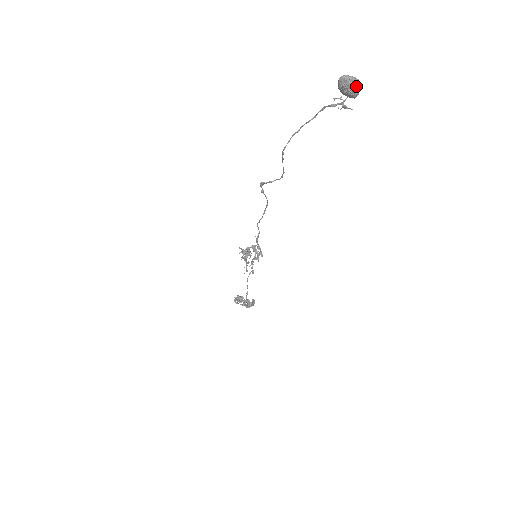
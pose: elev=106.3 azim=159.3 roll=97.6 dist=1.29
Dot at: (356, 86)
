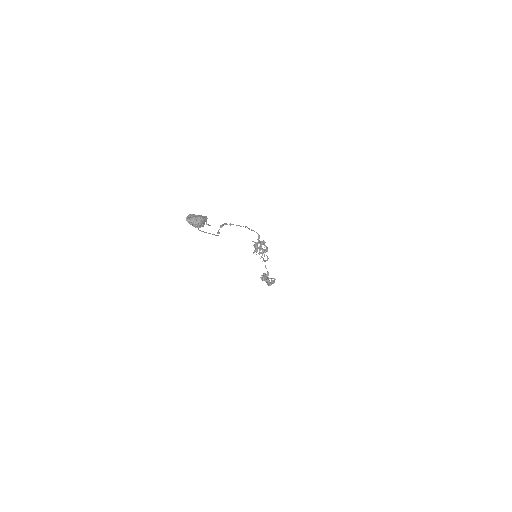
Dot at: (196, 224)
